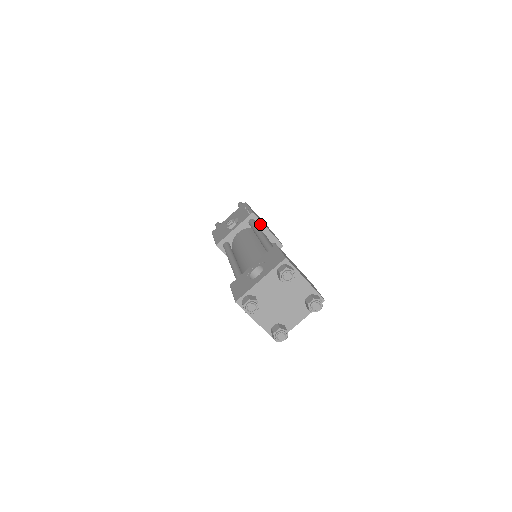
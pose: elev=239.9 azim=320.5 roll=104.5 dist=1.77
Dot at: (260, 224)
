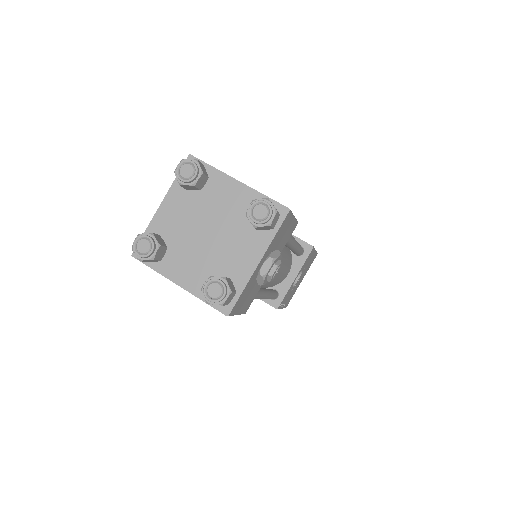
Dot at: occluded
